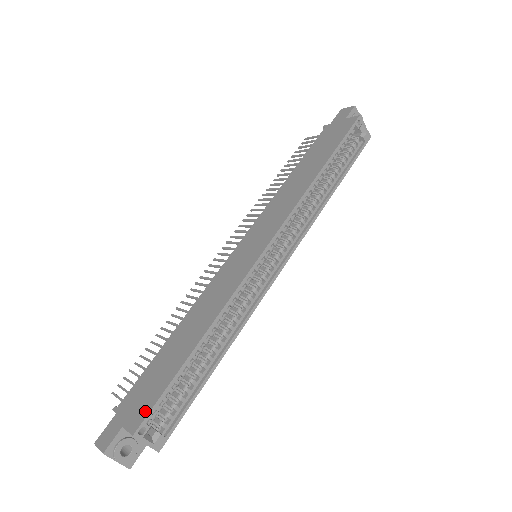
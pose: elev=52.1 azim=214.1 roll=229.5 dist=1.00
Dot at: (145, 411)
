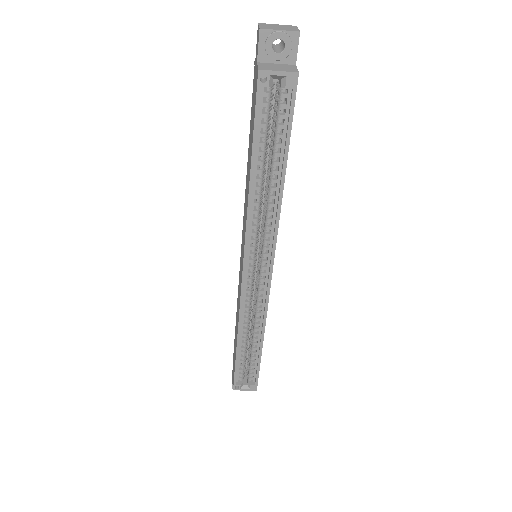
Dot at: (233, 377)
